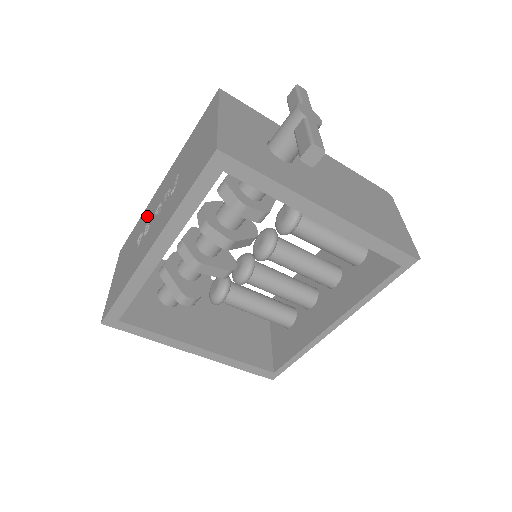
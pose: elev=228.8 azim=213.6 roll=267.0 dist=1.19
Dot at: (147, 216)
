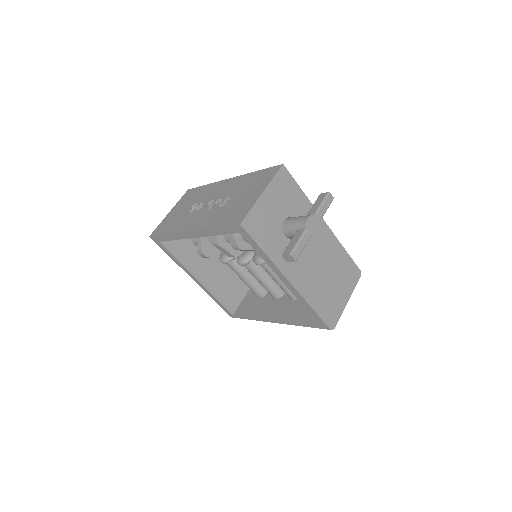
Dot at: (207, 194)
